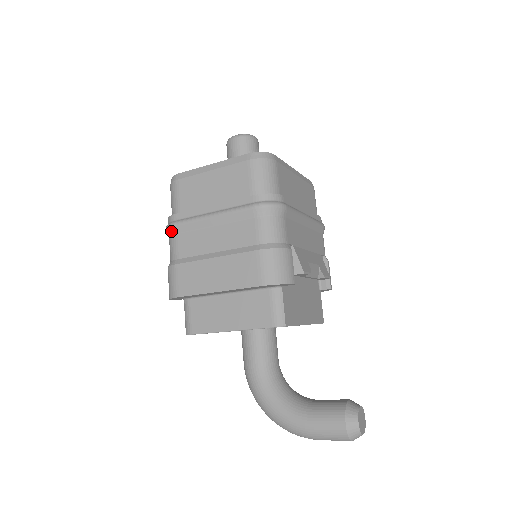
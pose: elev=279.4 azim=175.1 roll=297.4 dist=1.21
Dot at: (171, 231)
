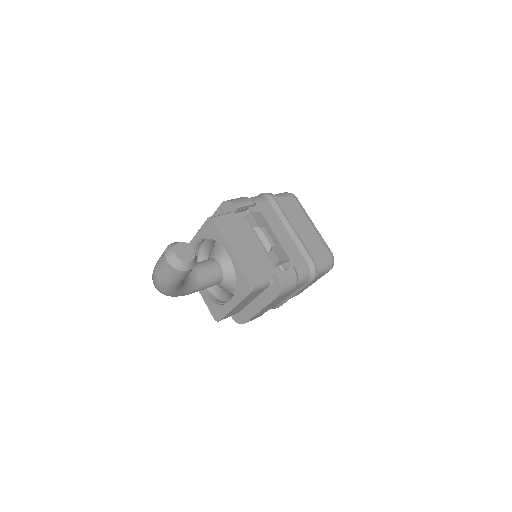
Dot at: occluded
